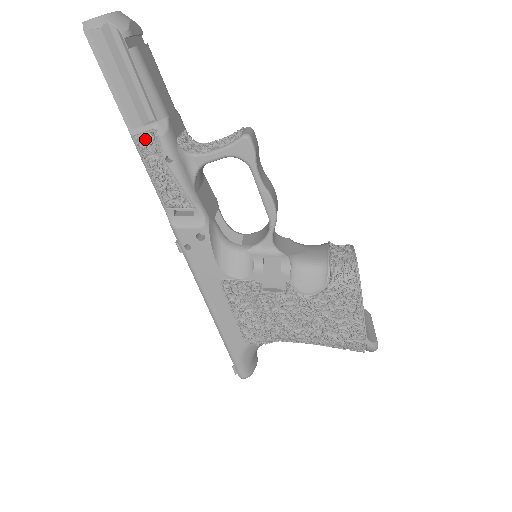
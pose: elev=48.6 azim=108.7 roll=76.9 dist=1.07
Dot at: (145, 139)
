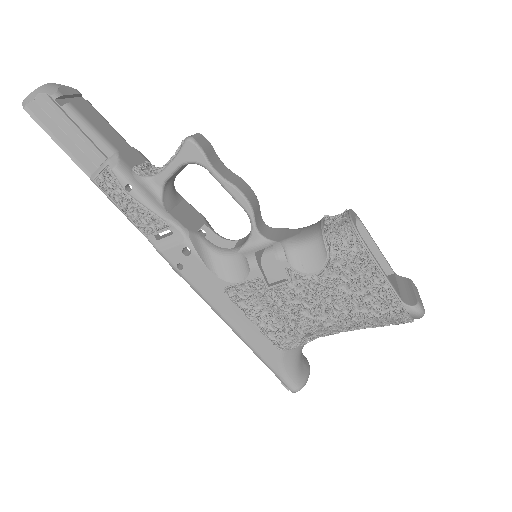
Dot at: (103, 179)
